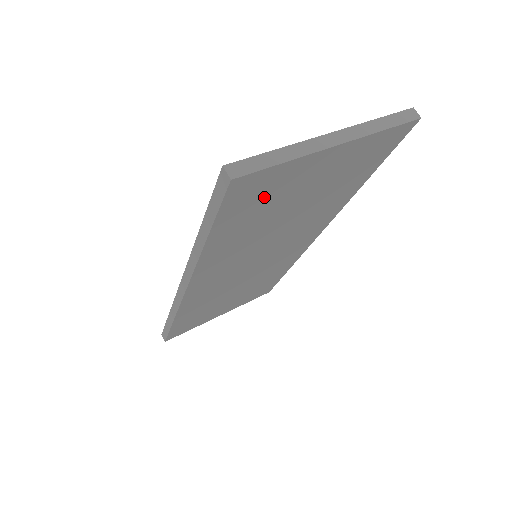
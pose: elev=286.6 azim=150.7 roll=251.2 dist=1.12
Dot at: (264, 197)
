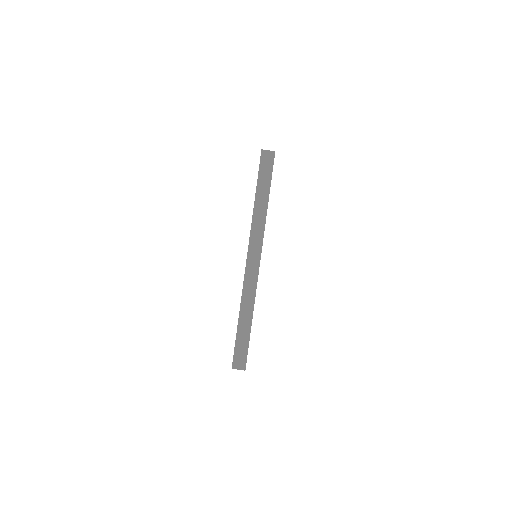
Dot at: occluded
